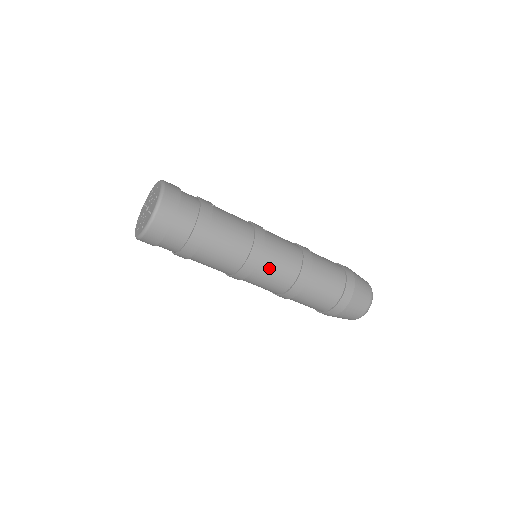
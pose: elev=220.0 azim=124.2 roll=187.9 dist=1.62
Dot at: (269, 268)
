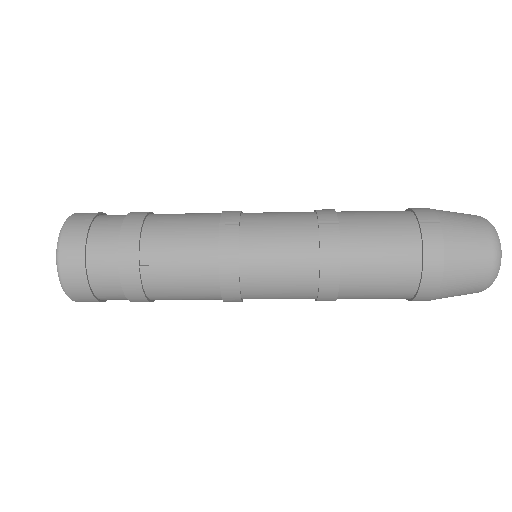
Dot at: occluded
